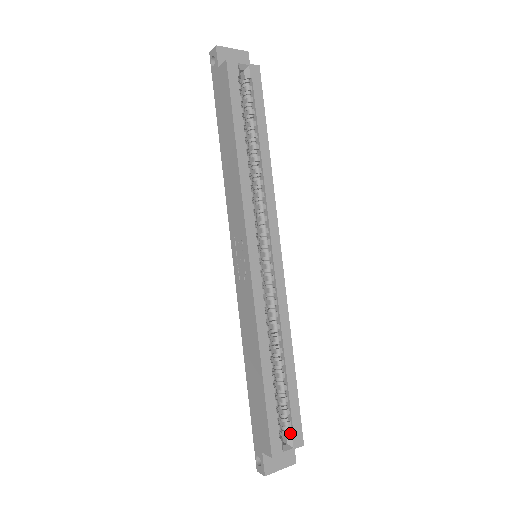
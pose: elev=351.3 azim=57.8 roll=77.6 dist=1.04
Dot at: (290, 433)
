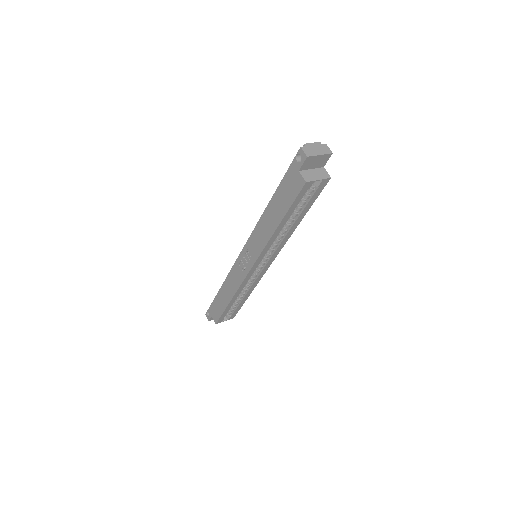
Dot at: (230, 315)
